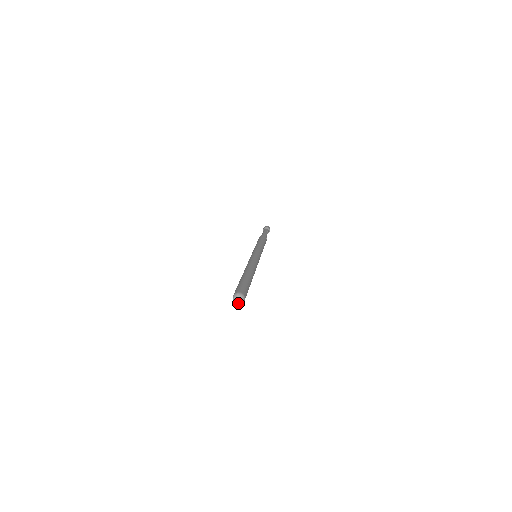
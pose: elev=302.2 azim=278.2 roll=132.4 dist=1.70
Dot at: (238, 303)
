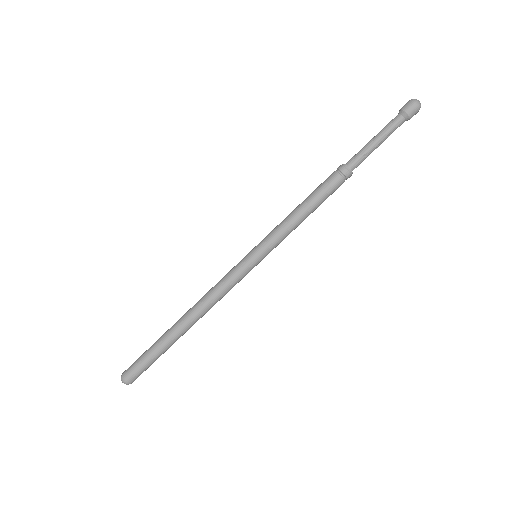
Dot at: occluded
